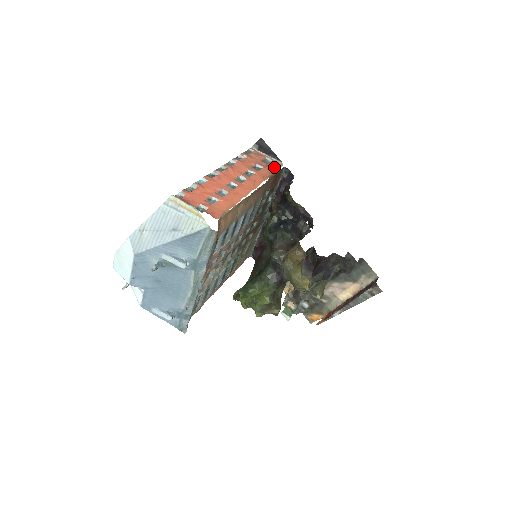
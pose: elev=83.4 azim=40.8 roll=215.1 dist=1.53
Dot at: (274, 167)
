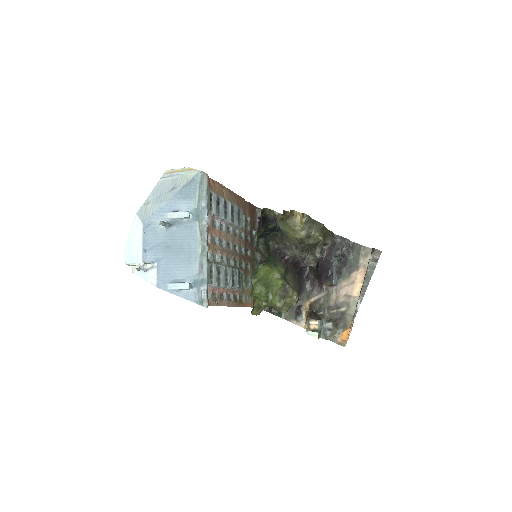
Dot at: occluded
